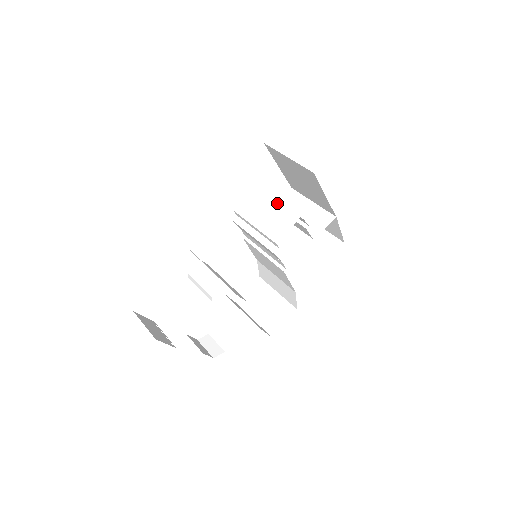
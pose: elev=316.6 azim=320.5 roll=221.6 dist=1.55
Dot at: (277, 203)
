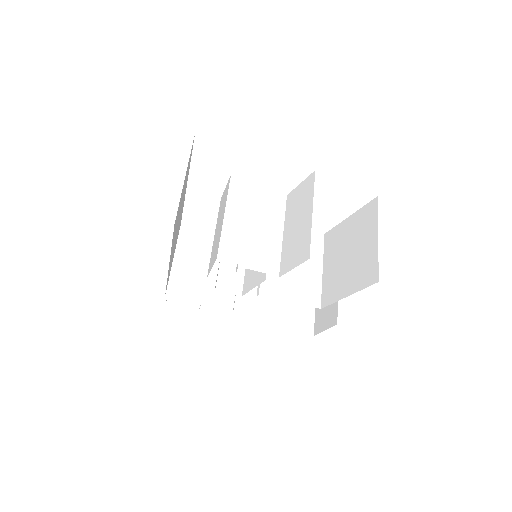
Dot at: (222, 219)
